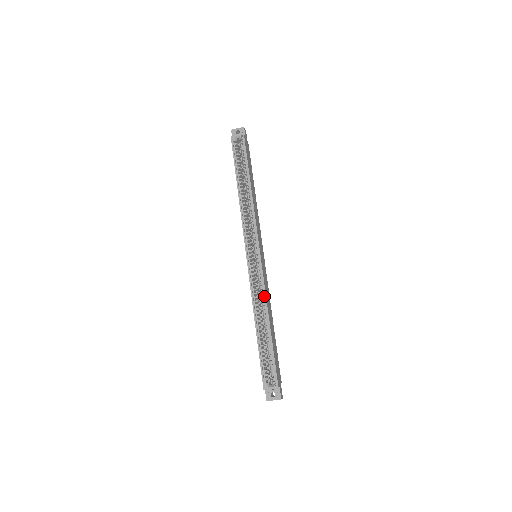
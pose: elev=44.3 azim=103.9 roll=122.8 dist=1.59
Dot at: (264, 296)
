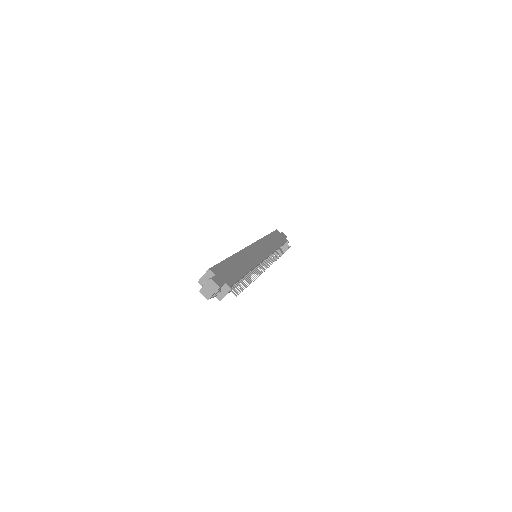
Dot at: occluded
